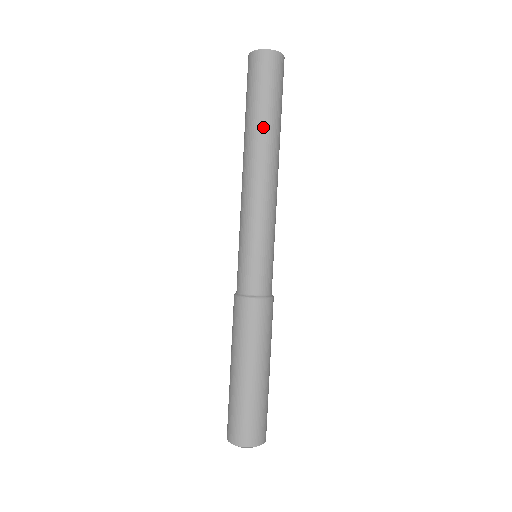
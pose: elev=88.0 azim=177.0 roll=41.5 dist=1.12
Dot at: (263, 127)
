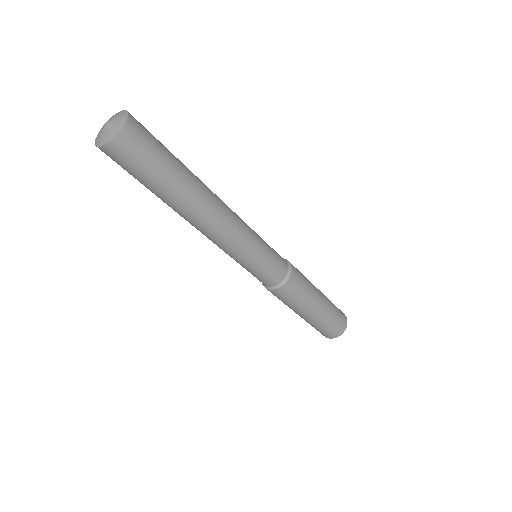
Dot at: (188, 188)
